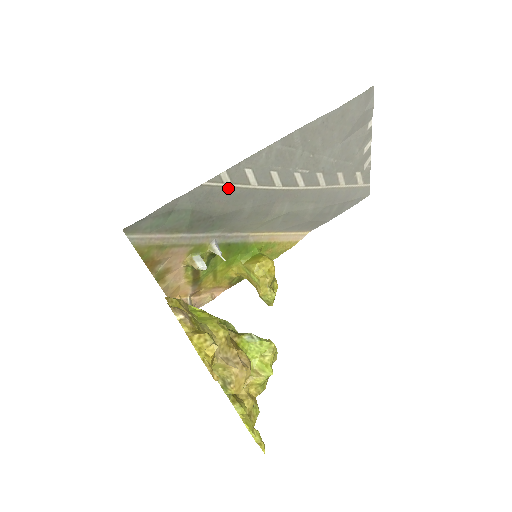
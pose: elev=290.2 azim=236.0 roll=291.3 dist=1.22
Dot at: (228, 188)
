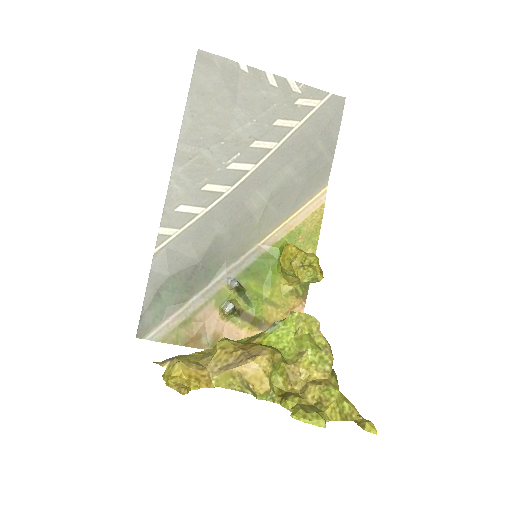
Dot at: (181, 235)
